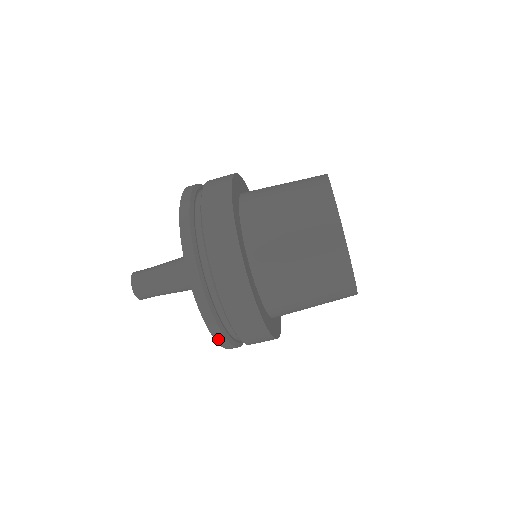
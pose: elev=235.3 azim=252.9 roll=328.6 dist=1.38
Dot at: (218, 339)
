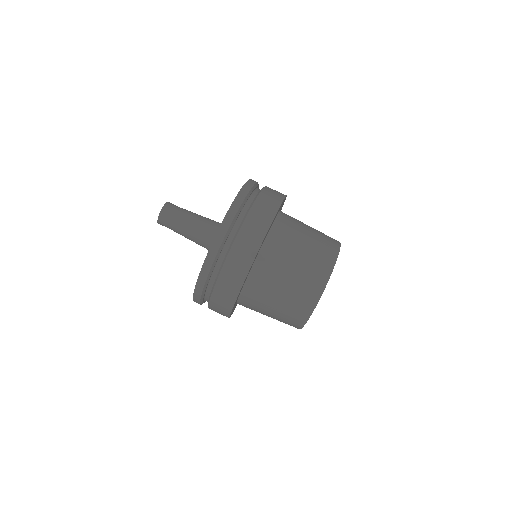
Dot at: (195, 300)
